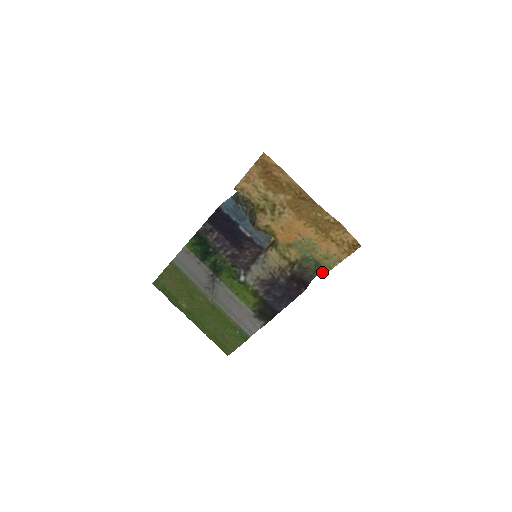
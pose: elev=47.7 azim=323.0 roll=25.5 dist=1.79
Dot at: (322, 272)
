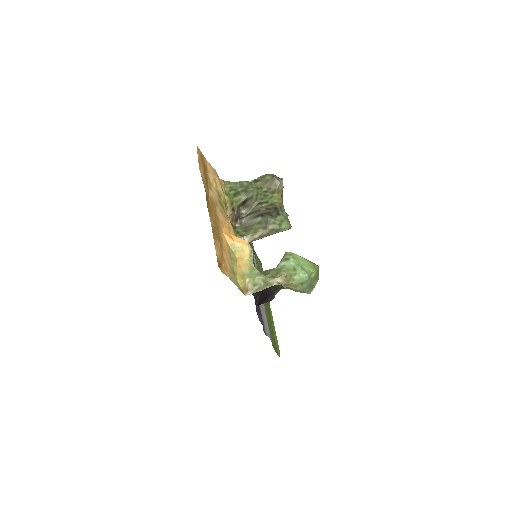
Dot at: (244, 289)
